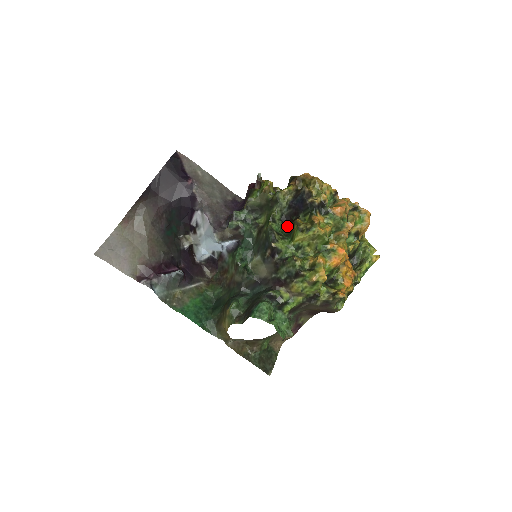
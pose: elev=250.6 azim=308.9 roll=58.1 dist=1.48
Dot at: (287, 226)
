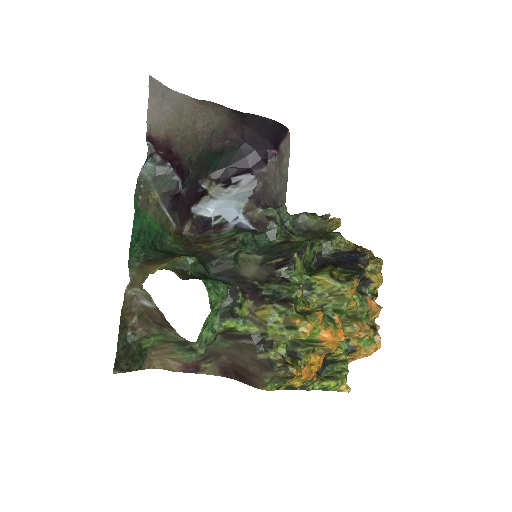
Dot at: (313, 266)
